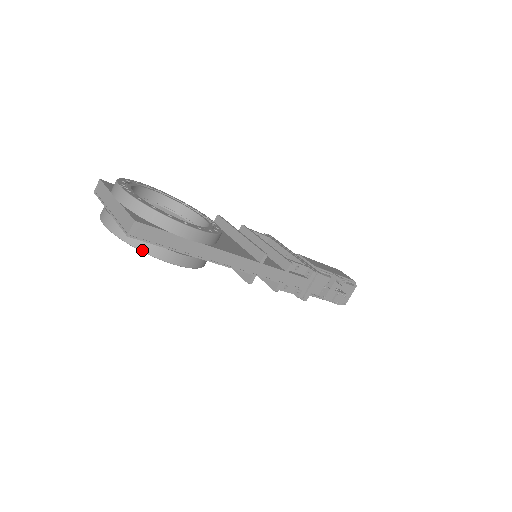
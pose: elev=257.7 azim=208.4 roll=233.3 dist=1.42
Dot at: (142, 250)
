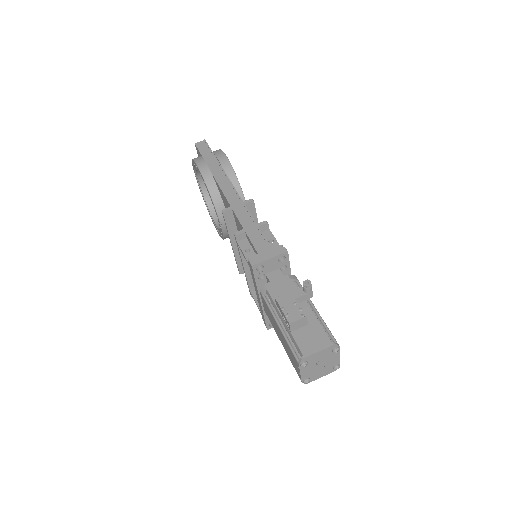
Dot at: occluded
